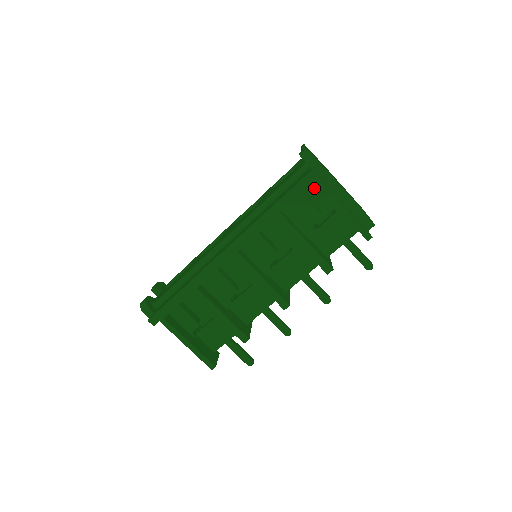
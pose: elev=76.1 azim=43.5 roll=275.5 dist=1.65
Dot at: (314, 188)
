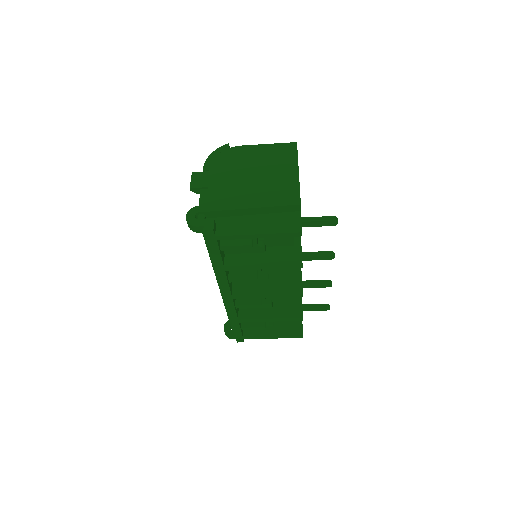
Dot at: occluded
